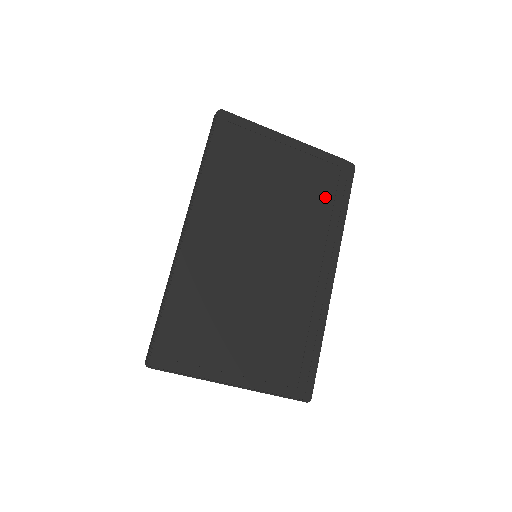
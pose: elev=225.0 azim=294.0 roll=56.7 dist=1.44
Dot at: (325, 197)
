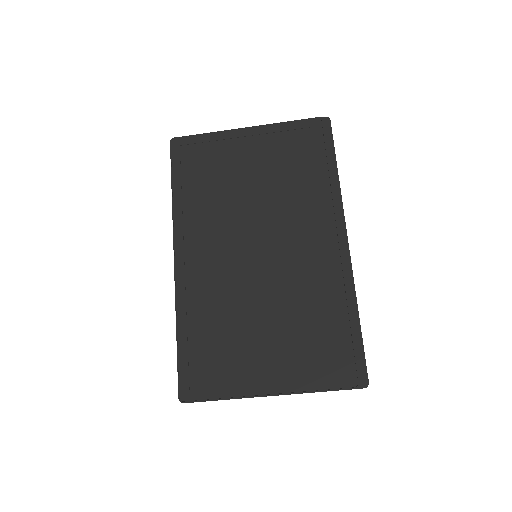
Dot at: (306, 165)
